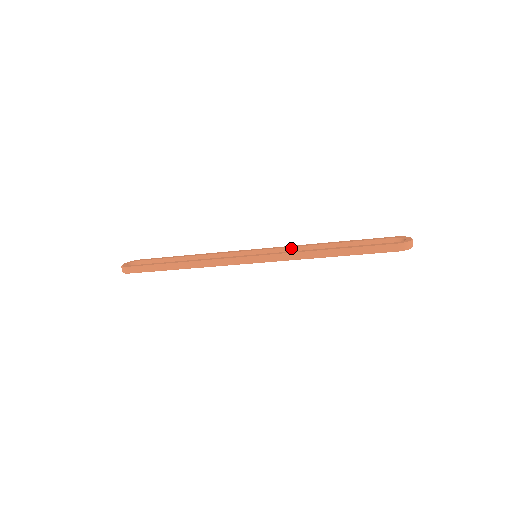
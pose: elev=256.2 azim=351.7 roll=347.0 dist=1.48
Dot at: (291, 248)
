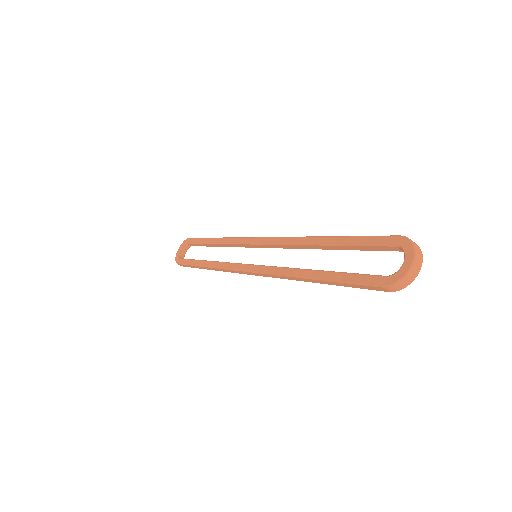
Dot at: (283, 245)
